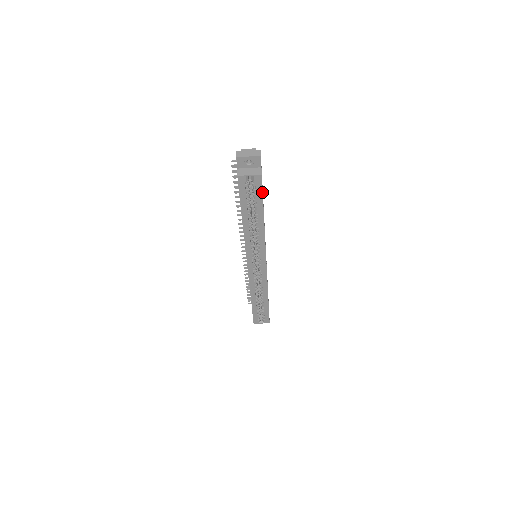
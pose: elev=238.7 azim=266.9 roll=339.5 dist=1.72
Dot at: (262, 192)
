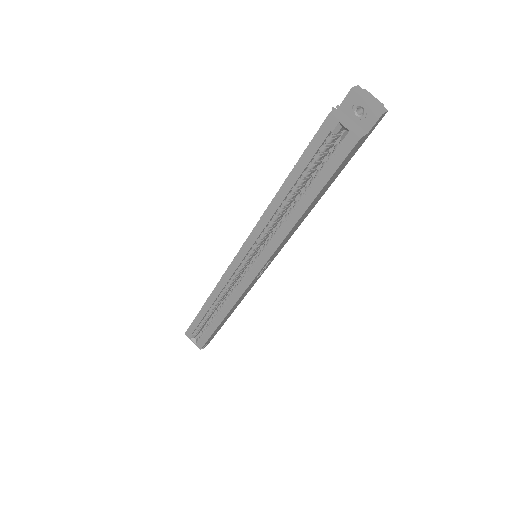
Dot at: (338, 167)
